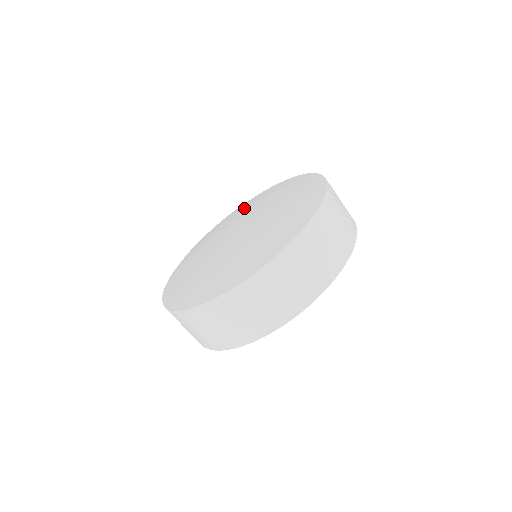
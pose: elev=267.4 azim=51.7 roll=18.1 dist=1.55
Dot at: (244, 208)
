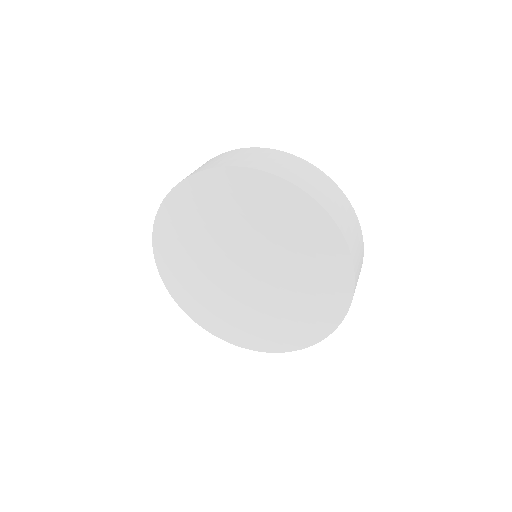
Dot at: (182, 245)
